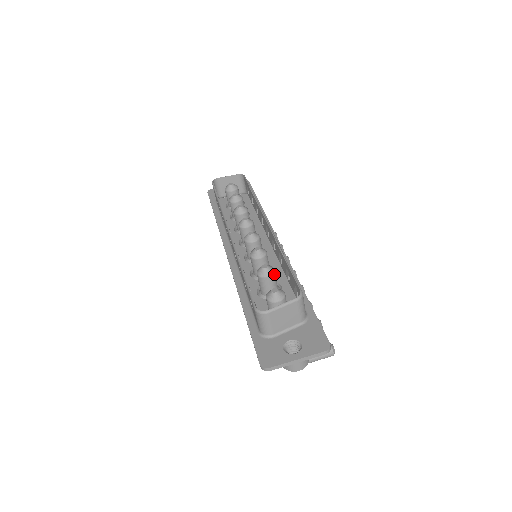
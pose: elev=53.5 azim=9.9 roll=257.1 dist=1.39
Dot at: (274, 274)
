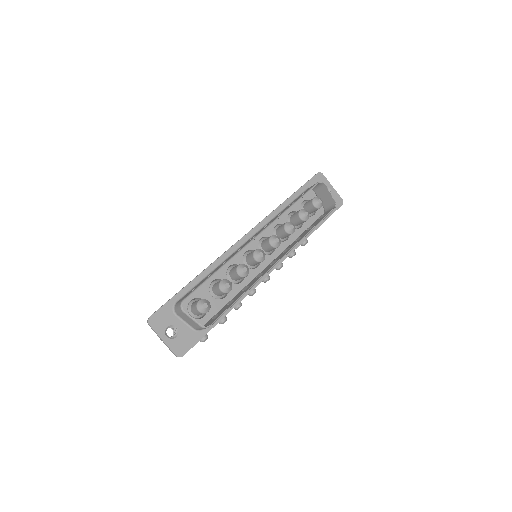
Dot at: (226, 293)
